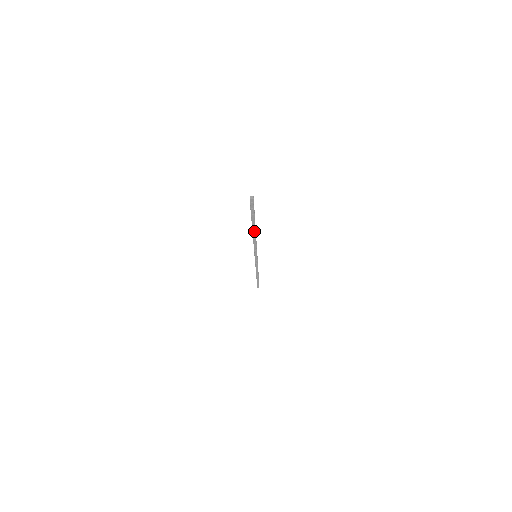
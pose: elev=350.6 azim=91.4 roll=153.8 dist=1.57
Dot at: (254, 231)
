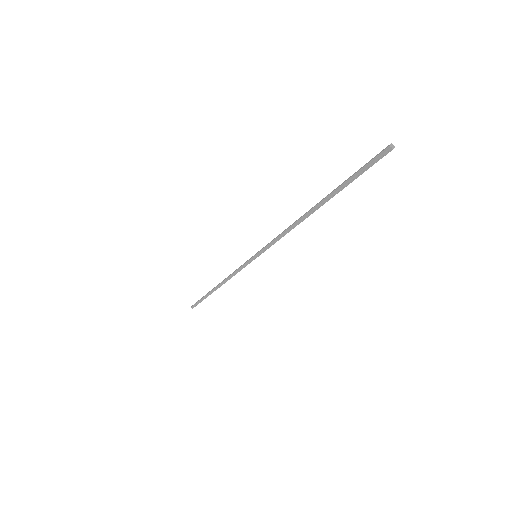
Dot at: (314, 211)
